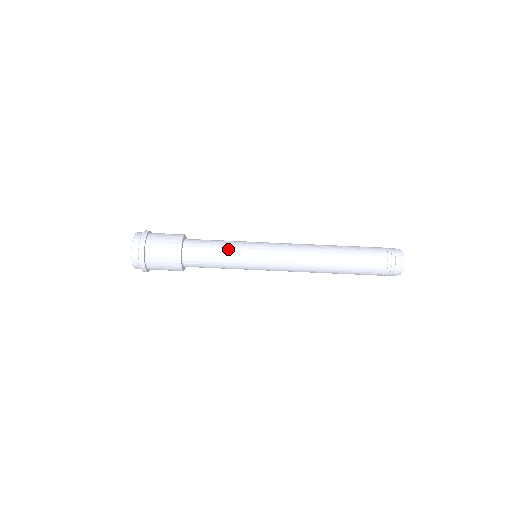
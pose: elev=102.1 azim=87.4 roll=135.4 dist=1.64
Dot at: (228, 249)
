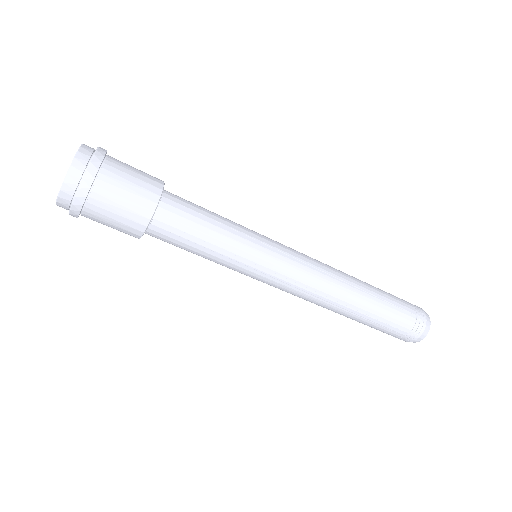
Dot at: occluded
